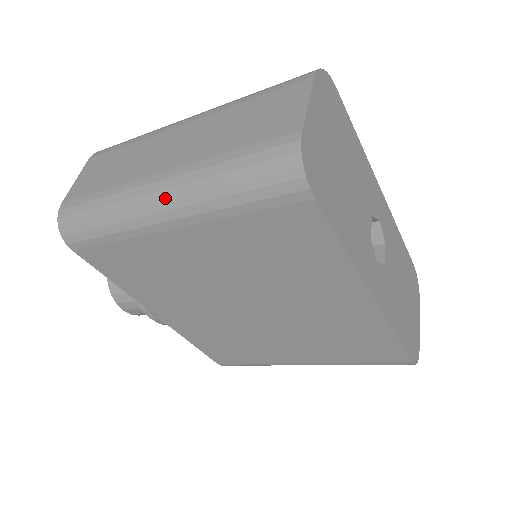
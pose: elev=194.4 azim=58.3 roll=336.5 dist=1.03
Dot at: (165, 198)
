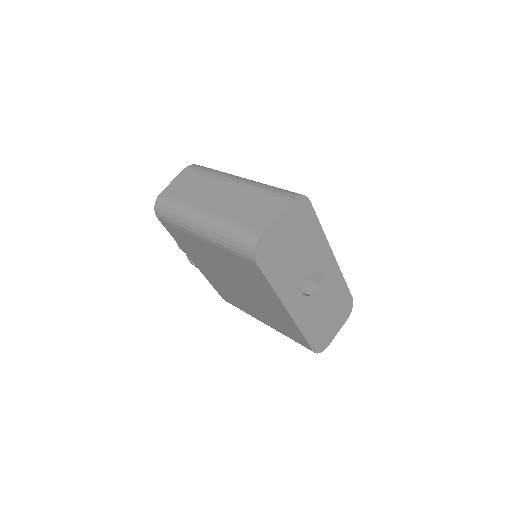
Dot at: (202, 225)
